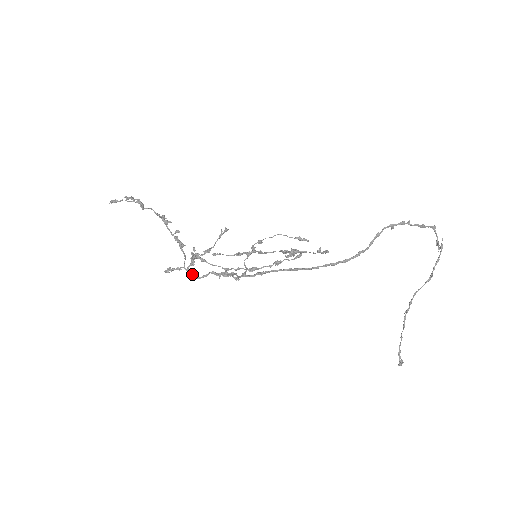
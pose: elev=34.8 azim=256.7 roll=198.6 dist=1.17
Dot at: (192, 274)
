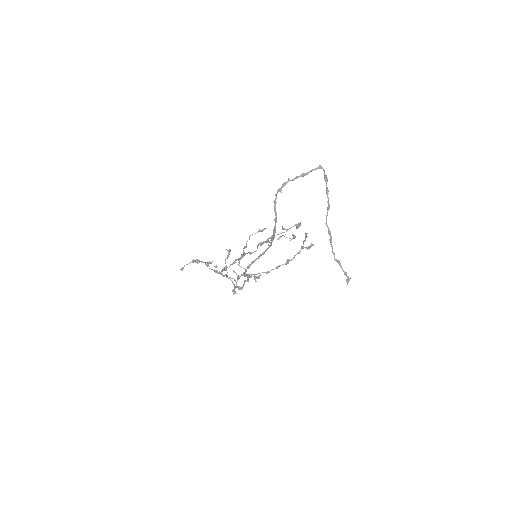
Dot at: (238, 288)
